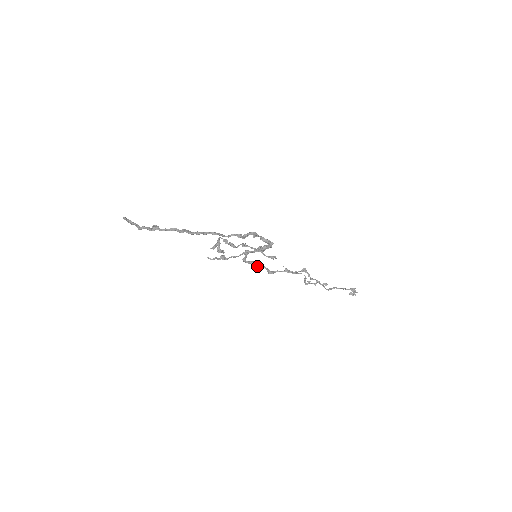
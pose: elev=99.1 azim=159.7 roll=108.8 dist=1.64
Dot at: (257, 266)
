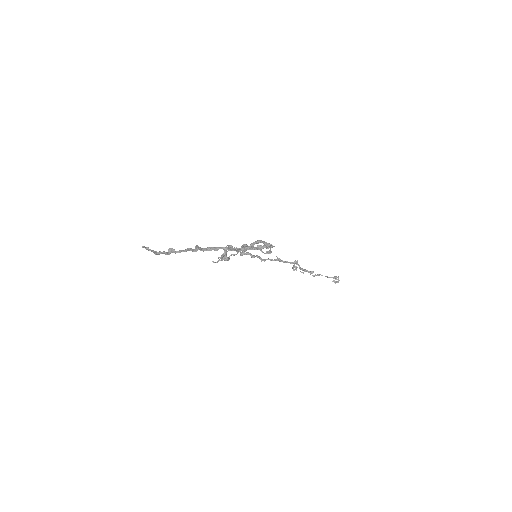
Dot at: (252, 257)
